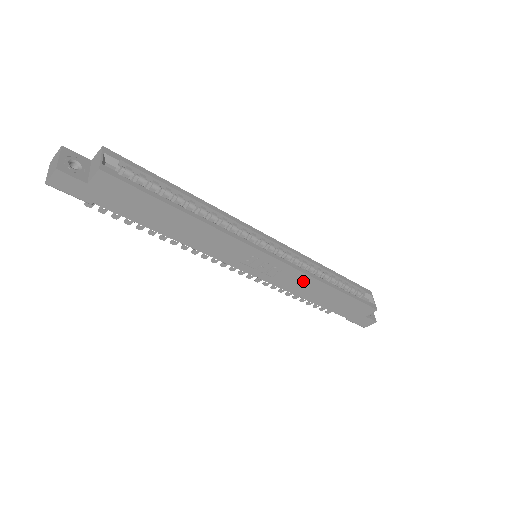
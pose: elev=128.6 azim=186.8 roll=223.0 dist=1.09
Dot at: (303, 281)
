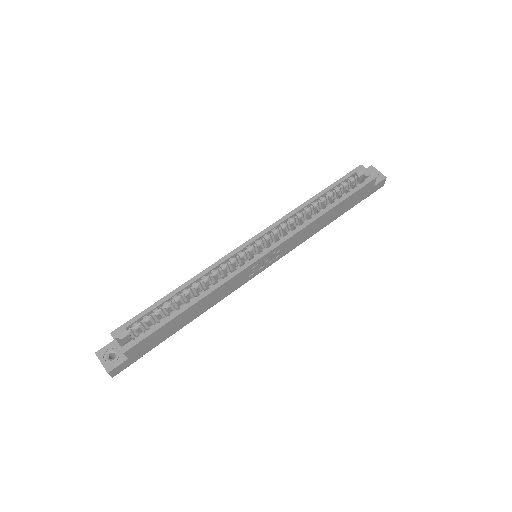
Dot at: (301, 234)
